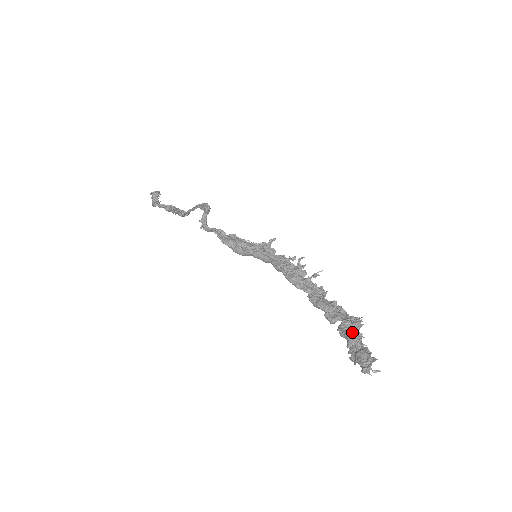
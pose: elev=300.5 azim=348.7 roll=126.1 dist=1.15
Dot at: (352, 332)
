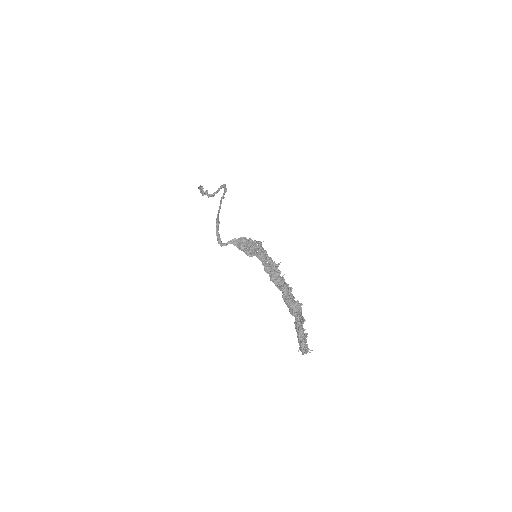
Dot at: (299, 327)
